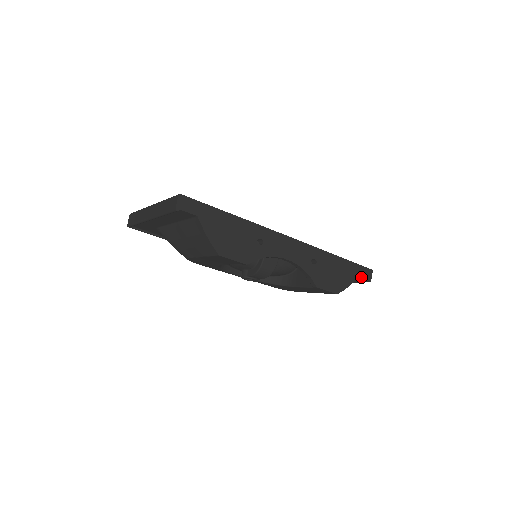
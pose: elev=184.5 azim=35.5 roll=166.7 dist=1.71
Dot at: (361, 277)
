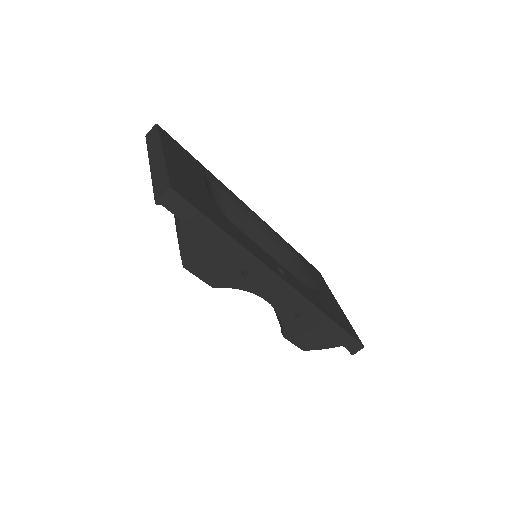
Dot at: (345, 347)
